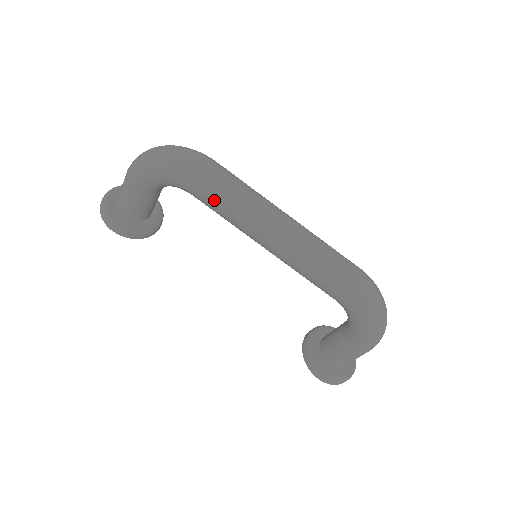
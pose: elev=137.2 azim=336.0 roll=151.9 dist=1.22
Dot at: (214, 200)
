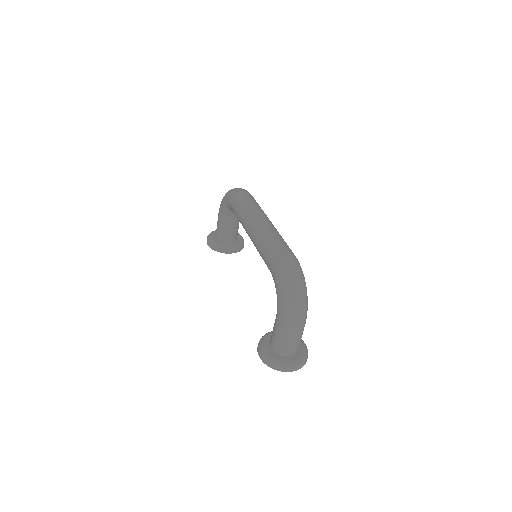
Dot at: (236, 208)
